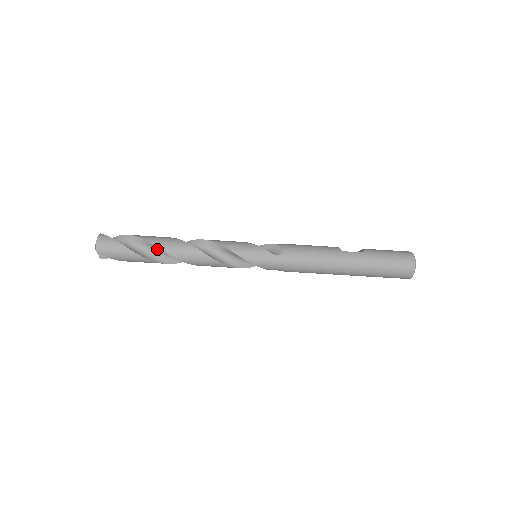
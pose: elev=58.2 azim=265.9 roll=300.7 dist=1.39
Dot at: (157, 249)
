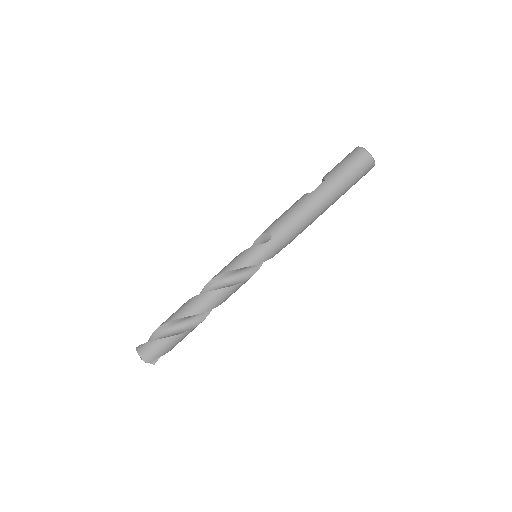
Dot at: (185, 319)
